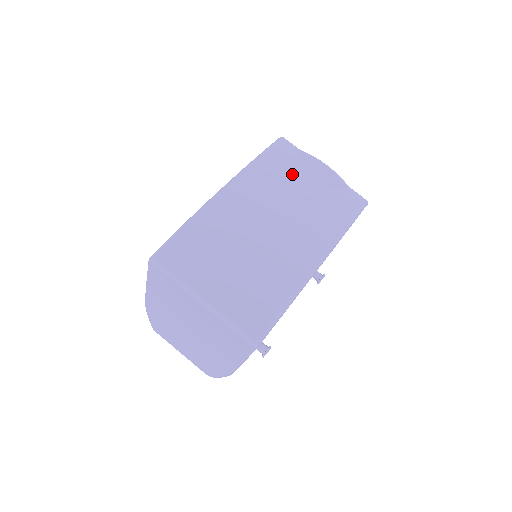
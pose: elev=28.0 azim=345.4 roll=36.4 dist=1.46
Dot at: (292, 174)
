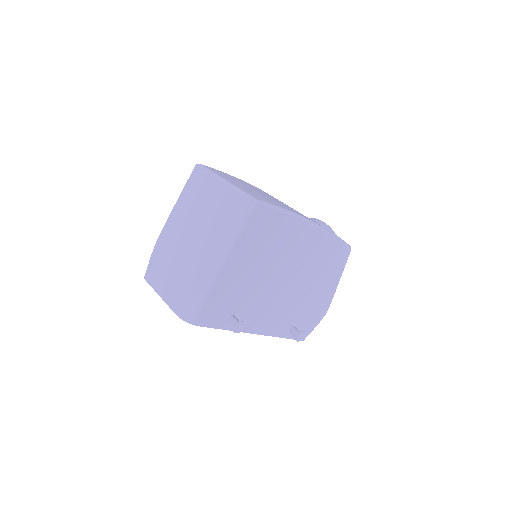
Dot at: occluded
